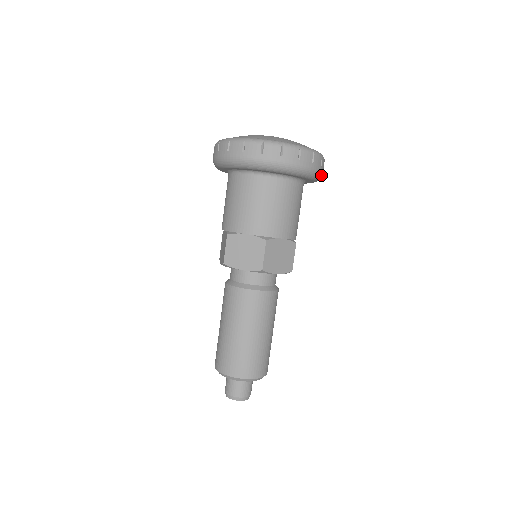
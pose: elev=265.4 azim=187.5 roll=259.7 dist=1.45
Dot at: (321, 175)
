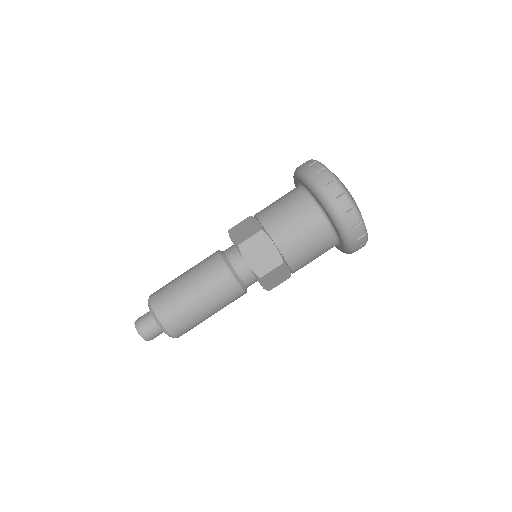
Dot at: occluded
